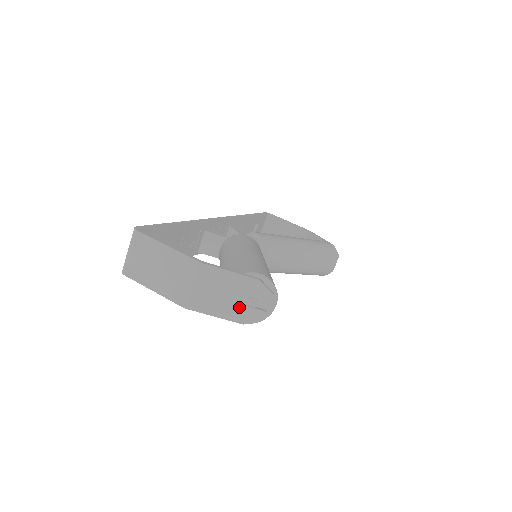
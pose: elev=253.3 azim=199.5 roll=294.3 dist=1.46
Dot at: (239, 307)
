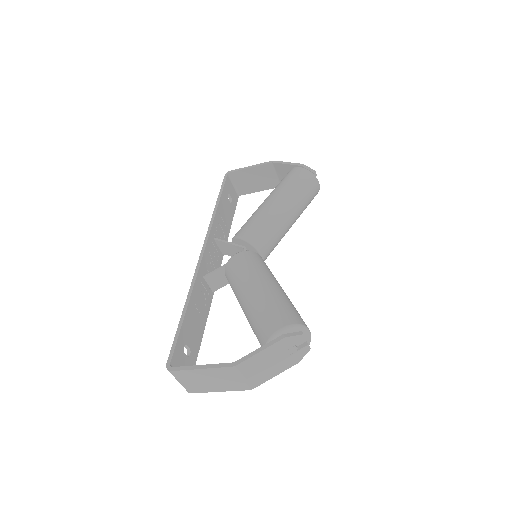
Dot at: (286, 359)
